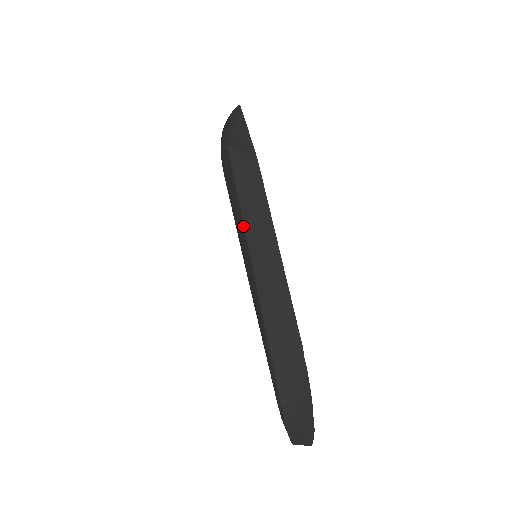
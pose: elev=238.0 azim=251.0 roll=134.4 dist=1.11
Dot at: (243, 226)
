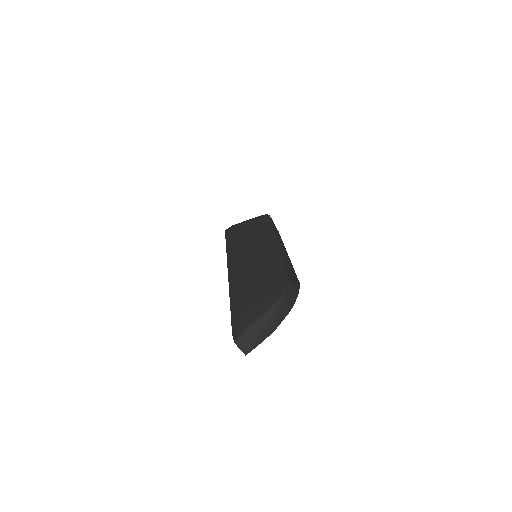
Dot at: (273, 232)
